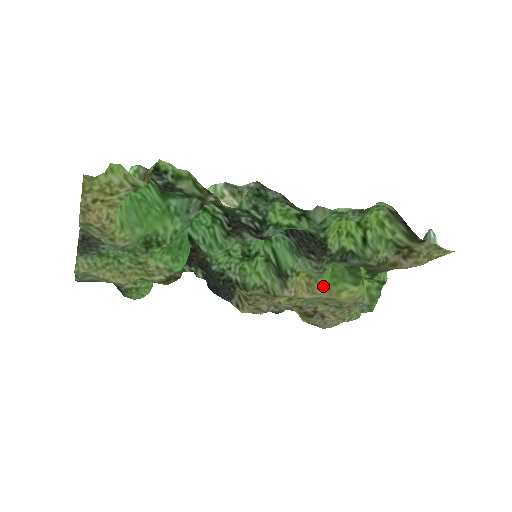
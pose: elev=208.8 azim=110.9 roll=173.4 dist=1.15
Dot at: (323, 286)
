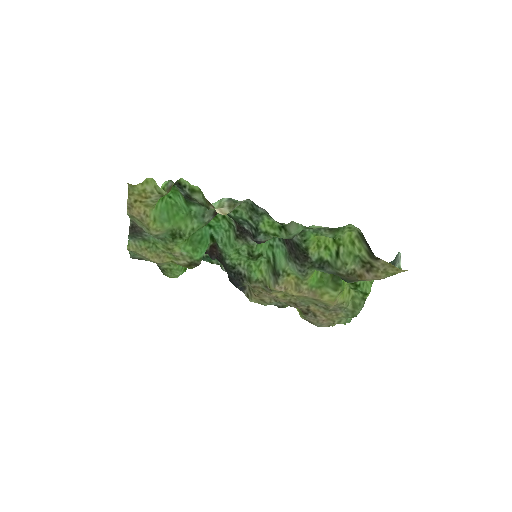
Dot at: (308, 287)
